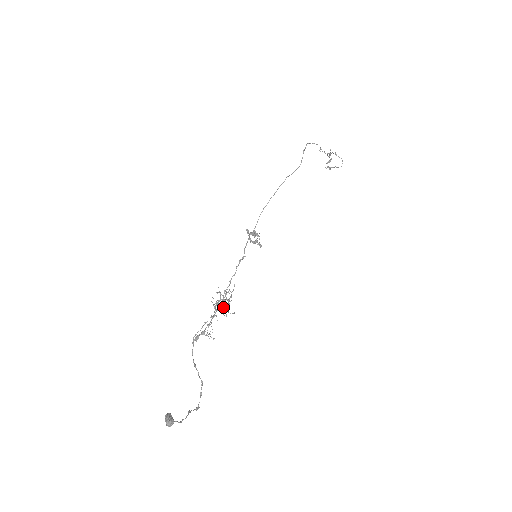
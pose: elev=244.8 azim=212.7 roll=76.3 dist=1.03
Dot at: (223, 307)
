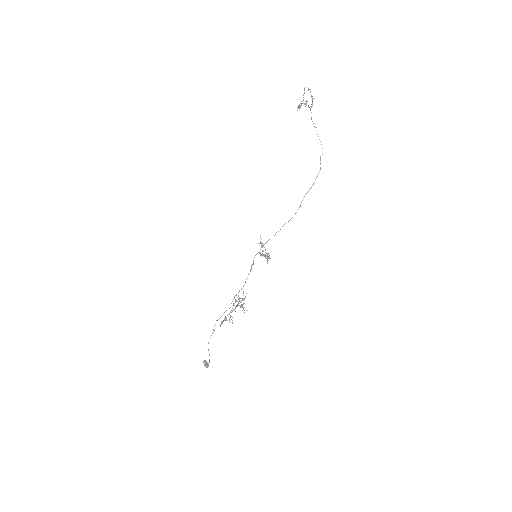
Dot at: (240, 305)
